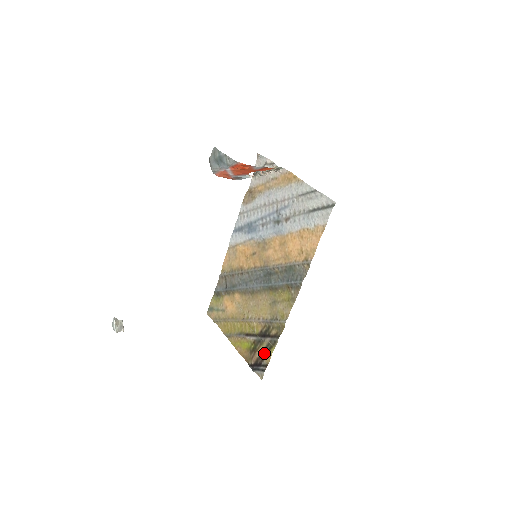
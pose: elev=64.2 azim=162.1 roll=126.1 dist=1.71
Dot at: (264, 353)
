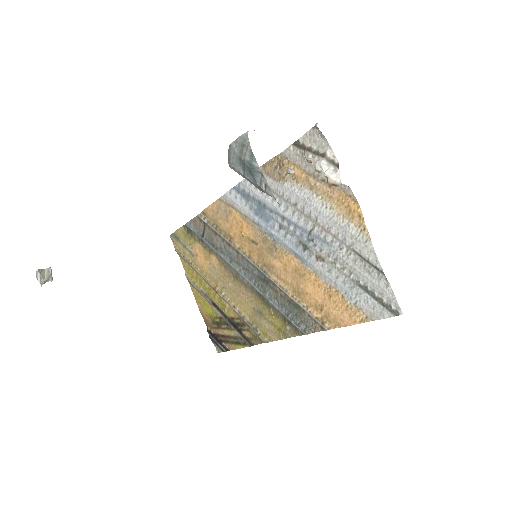
Dot at: (229, 339)
